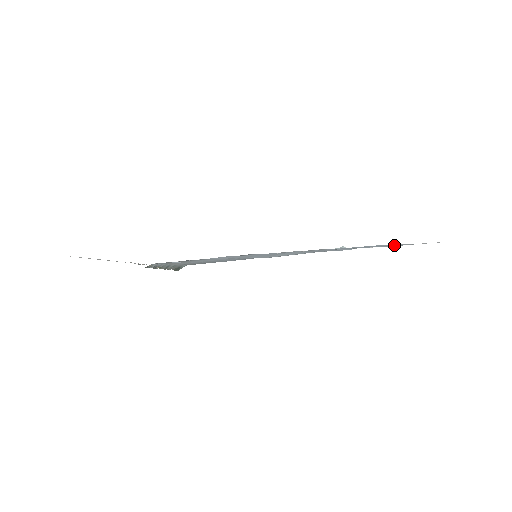
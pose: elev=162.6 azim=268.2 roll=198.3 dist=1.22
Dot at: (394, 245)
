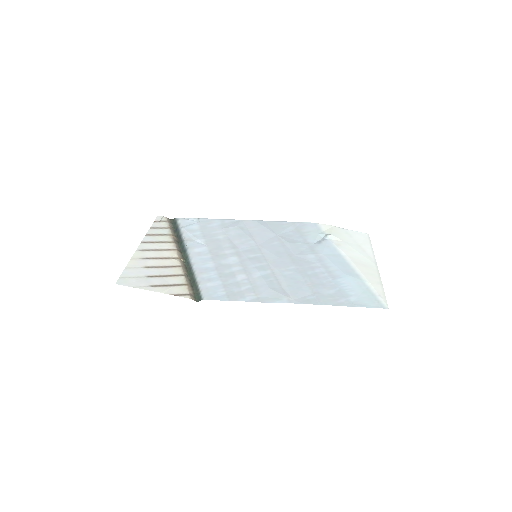
Dot at: (351, 295)
